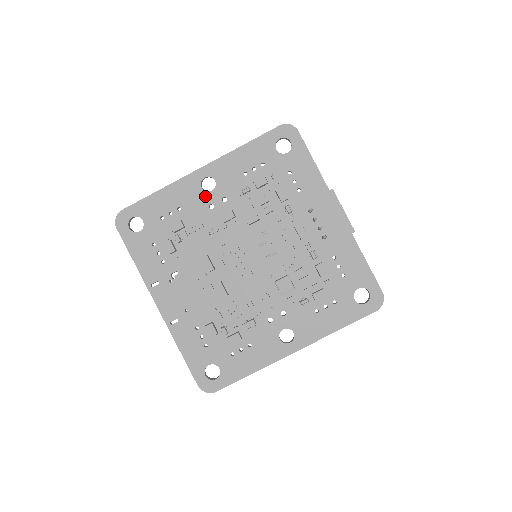
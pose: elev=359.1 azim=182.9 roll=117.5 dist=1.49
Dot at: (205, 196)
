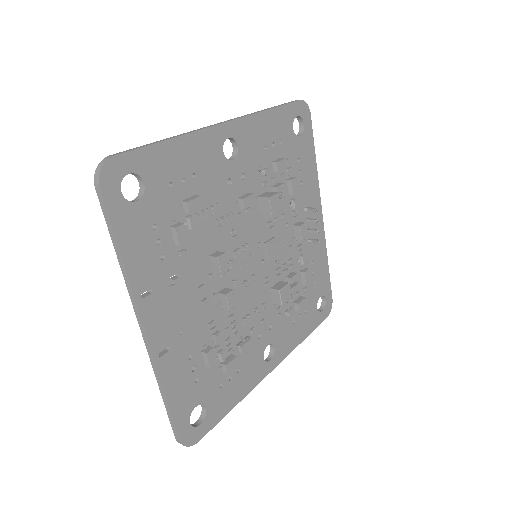
Dot at: (225, 165)
